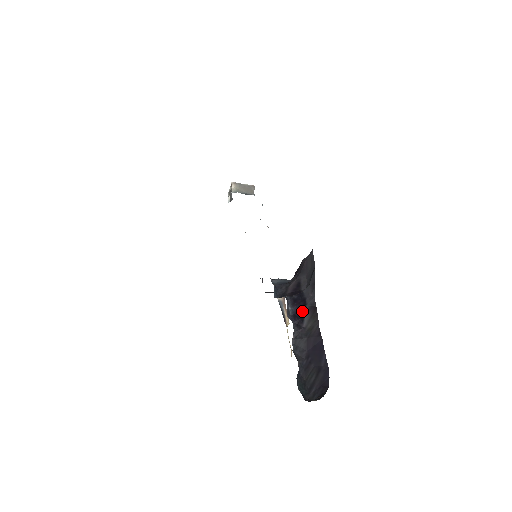
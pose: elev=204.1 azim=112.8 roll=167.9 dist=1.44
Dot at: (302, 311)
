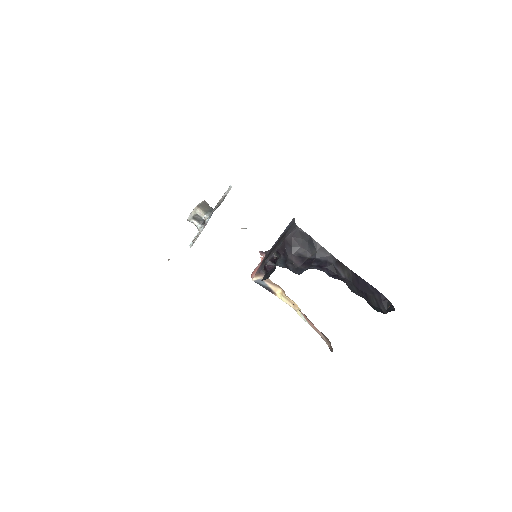
Dot at: (334, 269)
